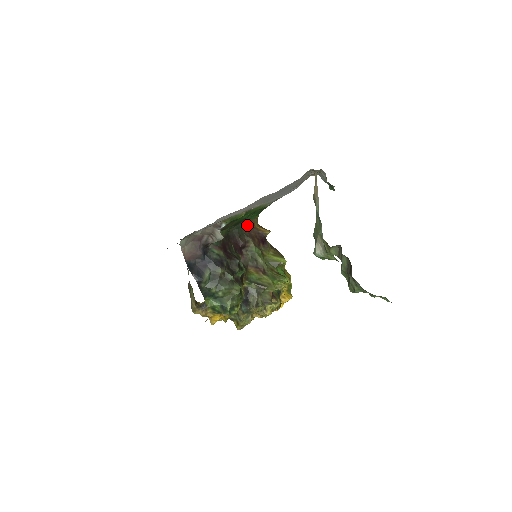
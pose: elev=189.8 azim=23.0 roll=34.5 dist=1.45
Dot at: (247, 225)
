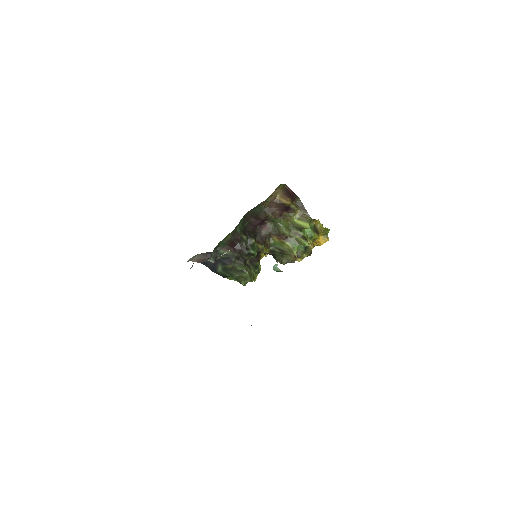
Dot at: (265, 202)
